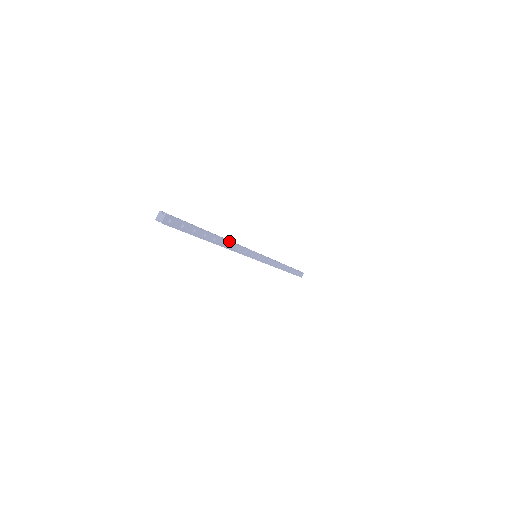
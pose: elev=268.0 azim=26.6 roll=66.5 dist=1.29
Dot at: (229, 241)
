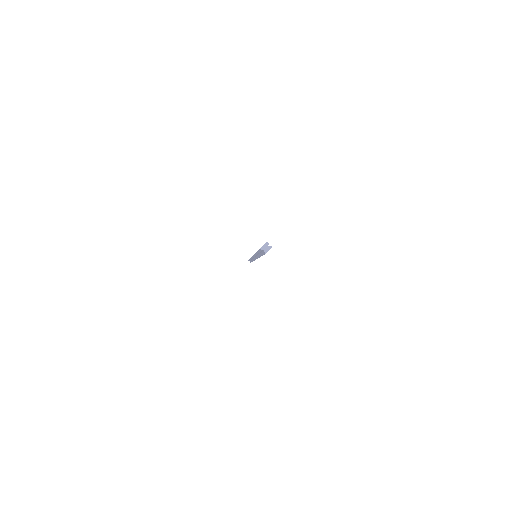
Dot at: occluded
